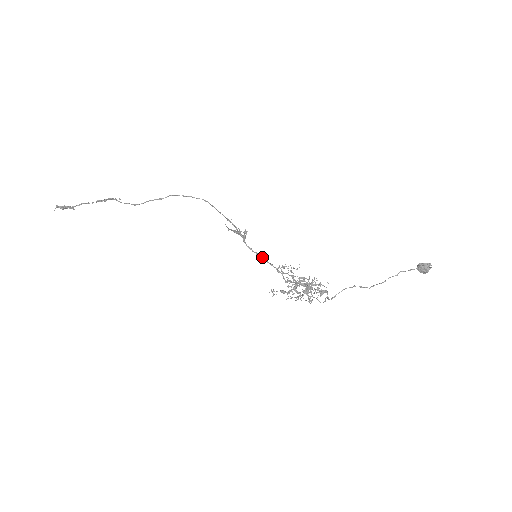
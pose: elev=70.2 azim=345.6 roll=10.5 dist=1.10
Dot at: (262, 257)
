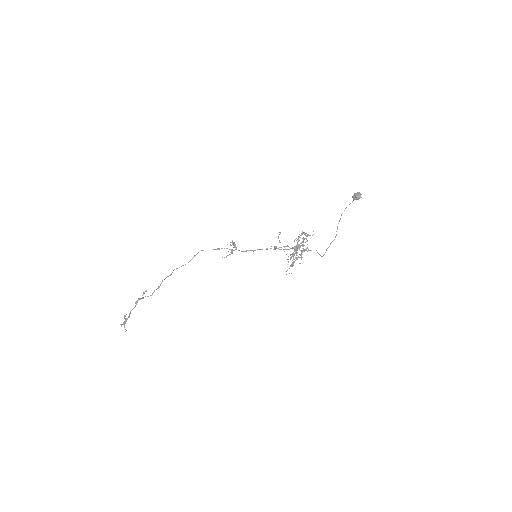
Dot at: occluded
